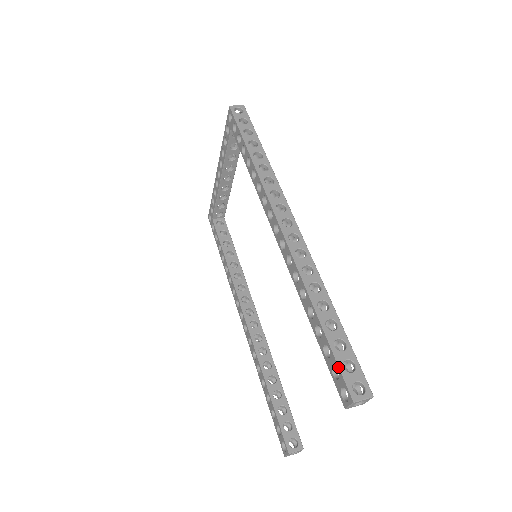
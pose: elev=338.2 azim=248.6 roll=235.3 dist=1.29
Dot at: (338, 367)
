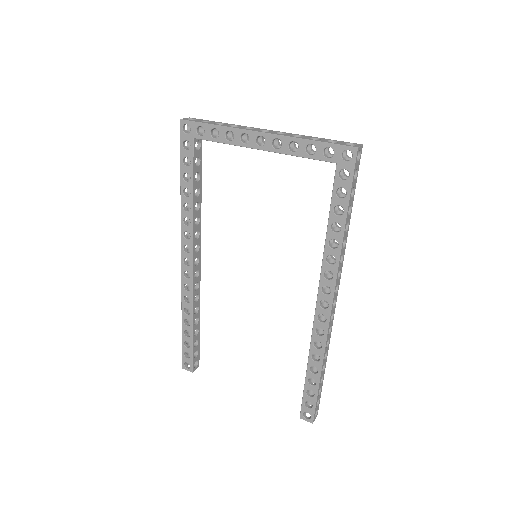
Dot at: (315, 407)
